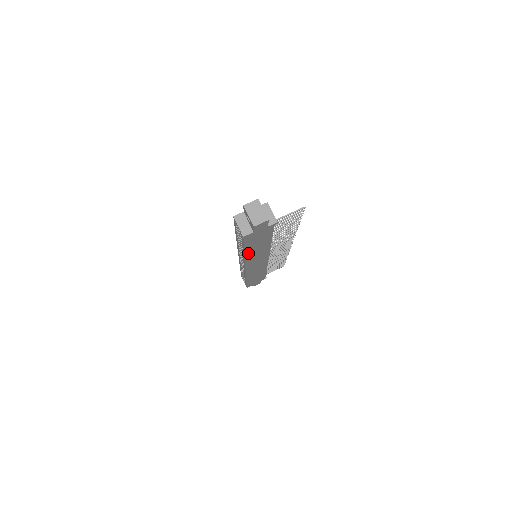
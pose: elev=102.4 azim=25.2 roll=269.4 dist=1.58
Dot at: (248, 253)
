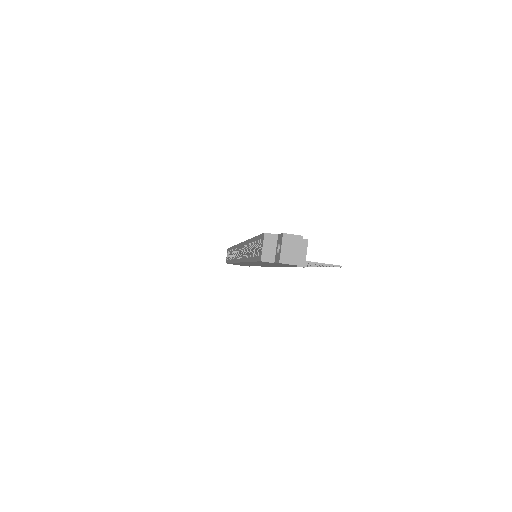
Dot at: occluded
